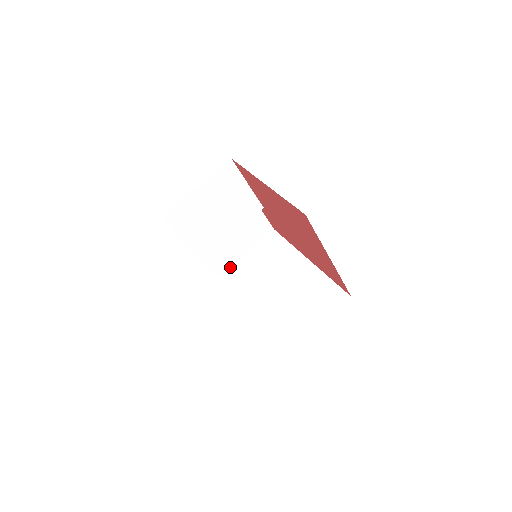
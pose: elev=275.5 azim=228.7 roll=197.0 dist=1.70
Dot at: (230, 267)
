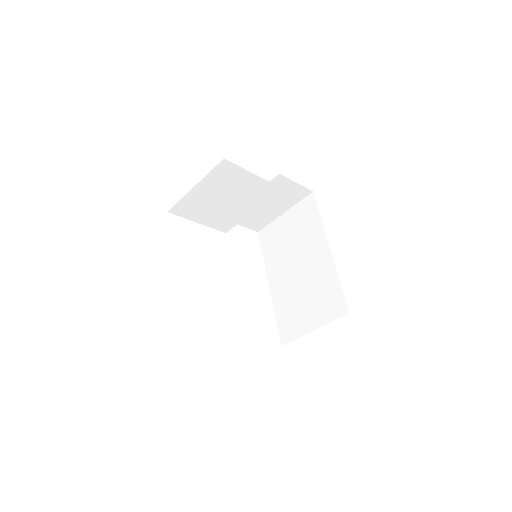
Dot at: (268, 224)
